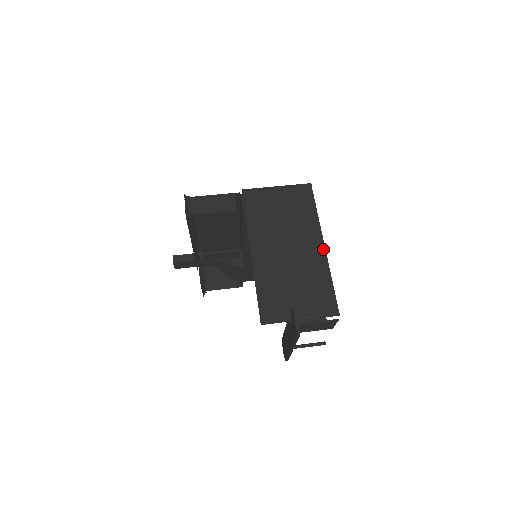
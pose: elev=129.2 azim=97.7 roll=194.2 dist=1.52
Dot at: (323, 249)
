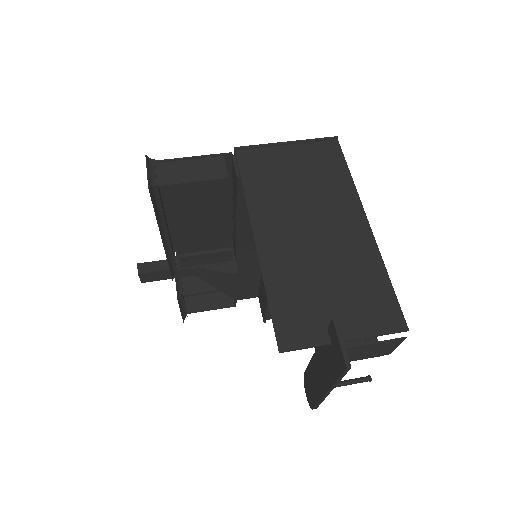
Dot at: (367, 228)
